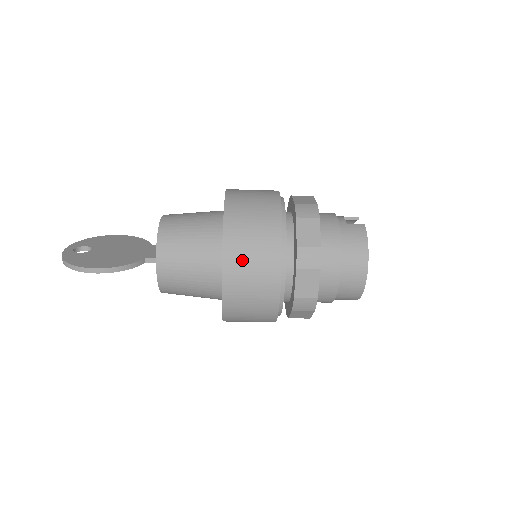
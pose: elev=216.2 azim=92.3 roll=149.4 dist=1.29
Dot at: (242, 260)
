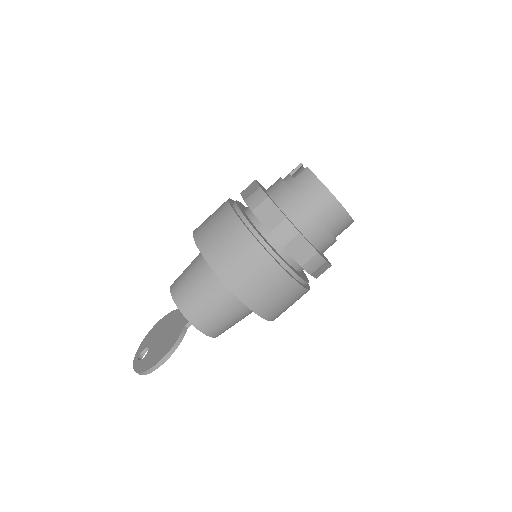
Dot at: (241, 276)
